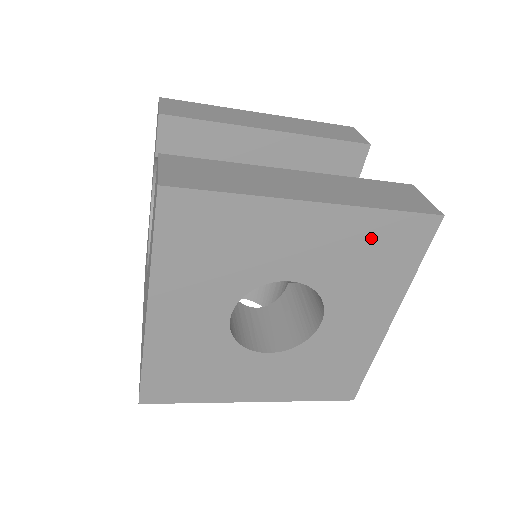
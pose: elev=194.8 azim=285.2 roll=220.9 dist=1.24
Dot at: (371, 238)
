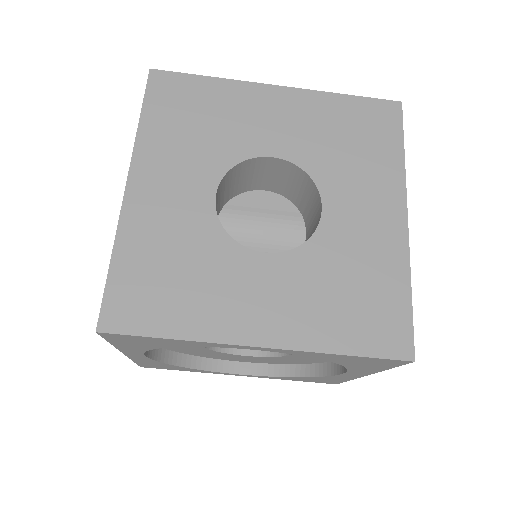
Dot at: (341, 119)
